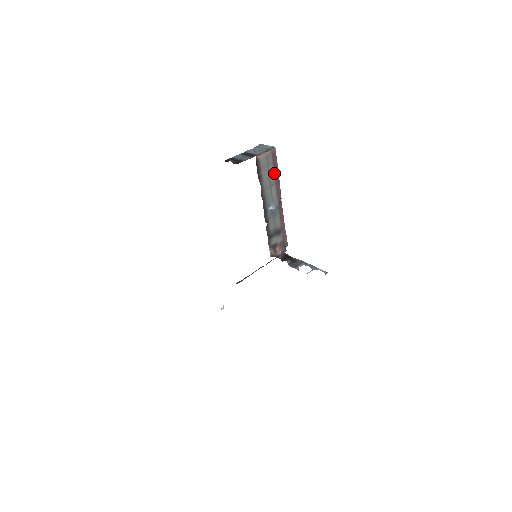
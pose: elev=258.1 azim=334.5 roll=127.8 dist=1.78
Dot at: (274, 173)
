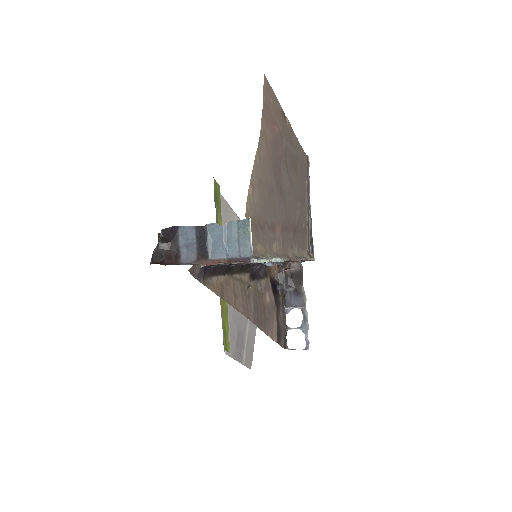
Dot at: occluded
